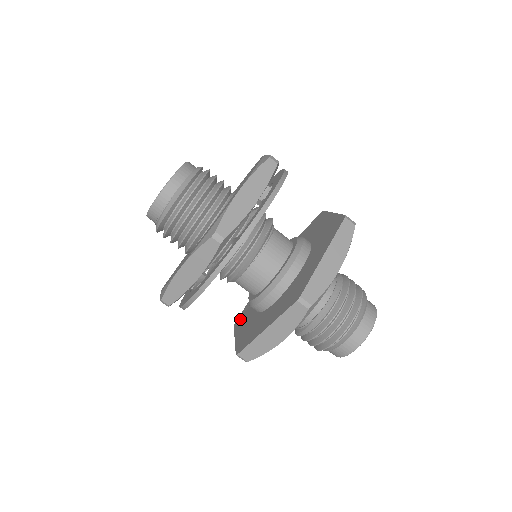
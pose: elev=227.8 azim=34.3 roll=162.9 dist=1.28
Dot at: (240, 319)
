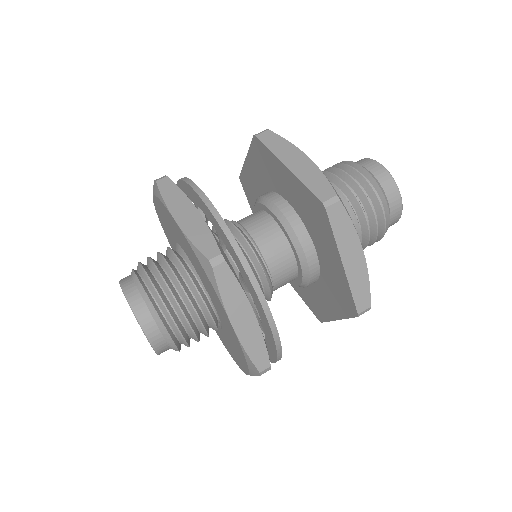
Dot at: occluded
